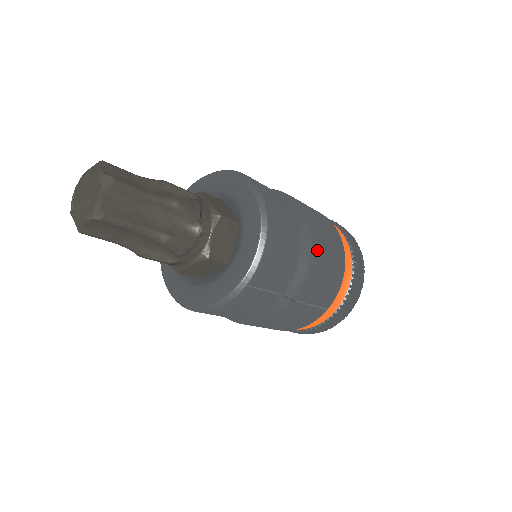
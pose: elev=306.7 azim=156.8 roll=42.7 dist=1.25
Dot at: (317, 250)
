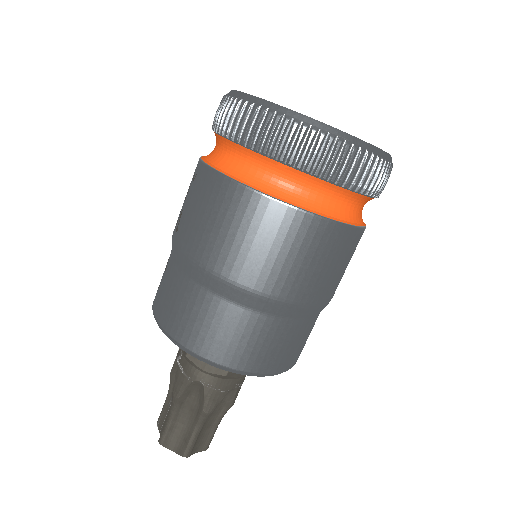
Dot at: (307, 294)
